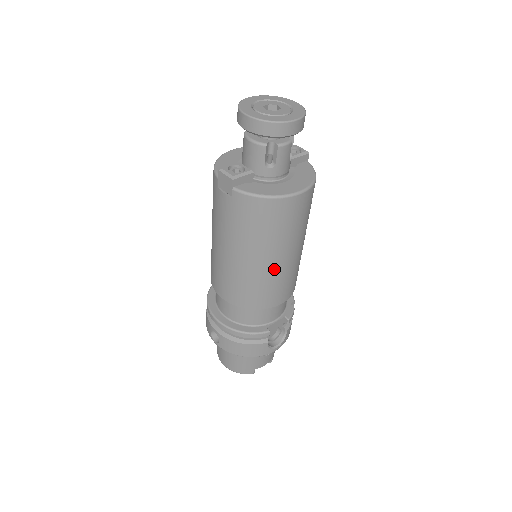
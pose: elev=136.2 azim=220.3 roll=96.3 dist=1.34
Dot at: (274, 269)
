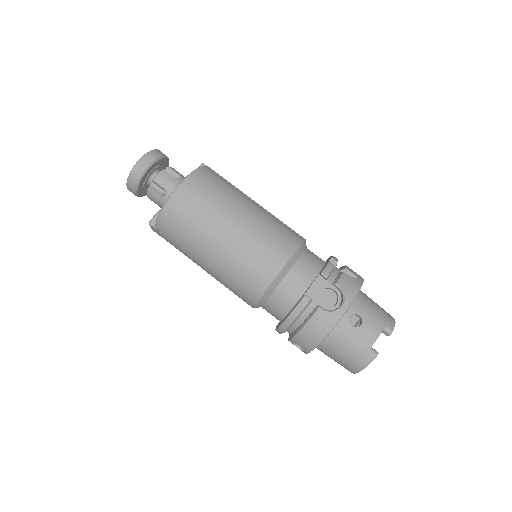
Dot at: (233, 244)
